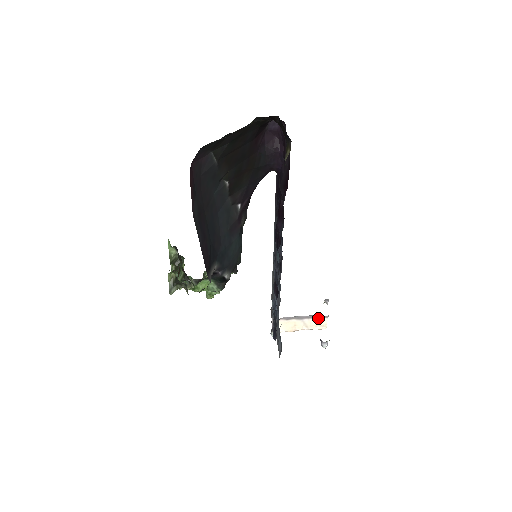
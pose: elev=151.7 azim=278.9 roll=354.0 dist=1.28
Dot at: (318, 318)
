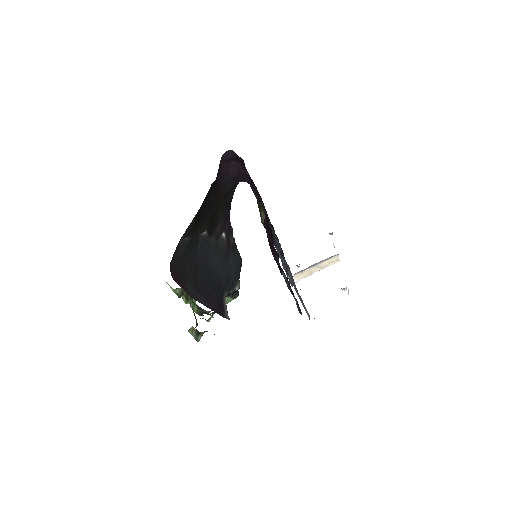
Dot at: (329, 259)
